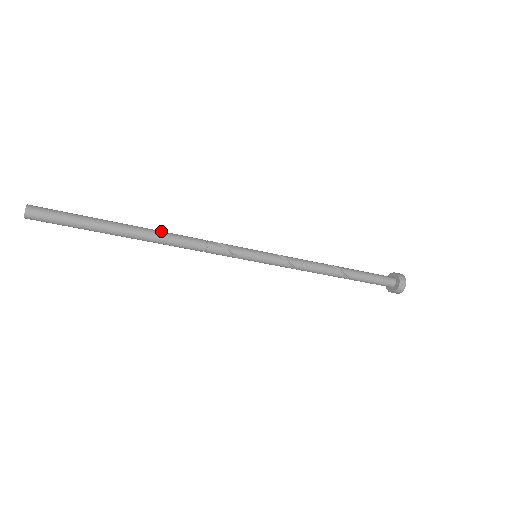
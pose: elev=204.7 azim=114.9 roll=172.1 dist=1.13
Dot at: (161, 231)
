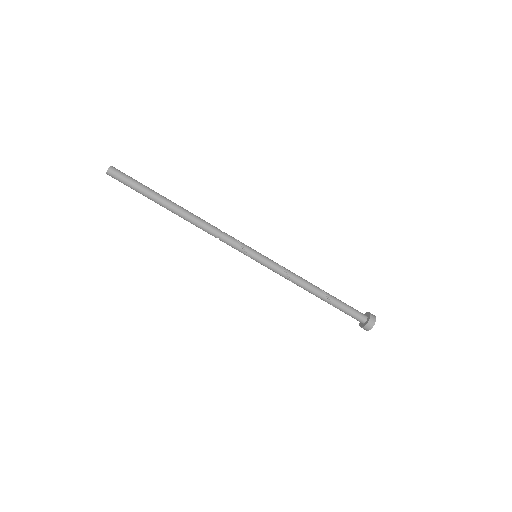
Dot at: occluded
